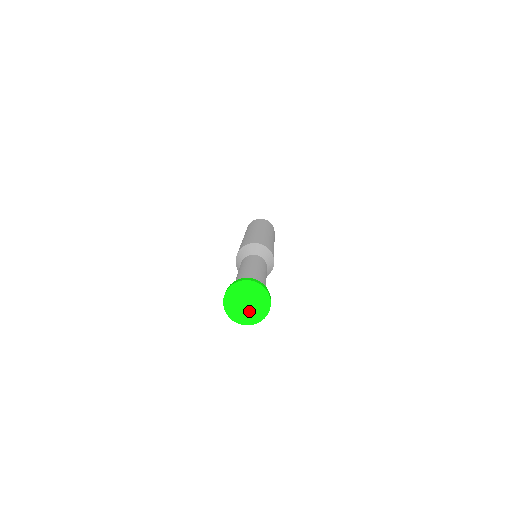
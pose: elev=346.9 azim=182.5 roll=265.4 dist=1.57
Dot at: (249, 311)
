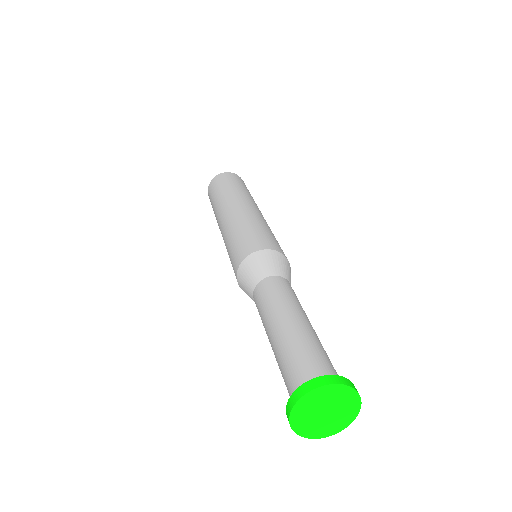
Dot at: (334, 418)
